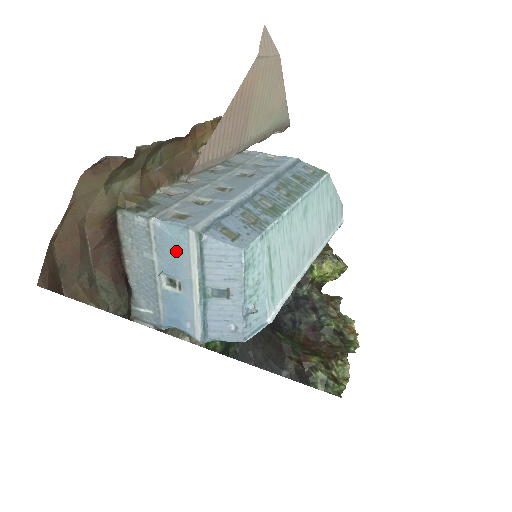
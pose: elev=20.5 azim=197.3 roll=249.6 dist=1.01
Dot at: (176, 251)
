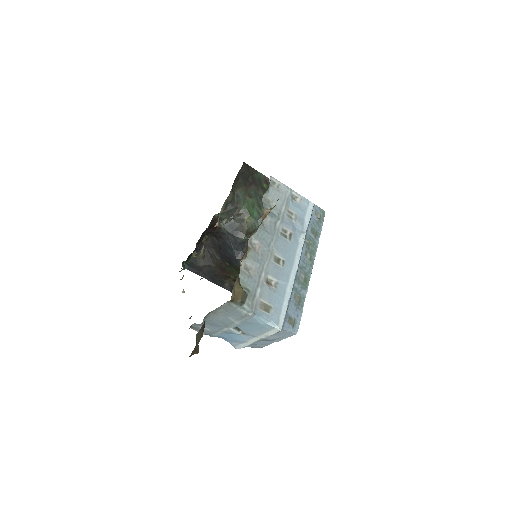
Dot at: (257, 327)
